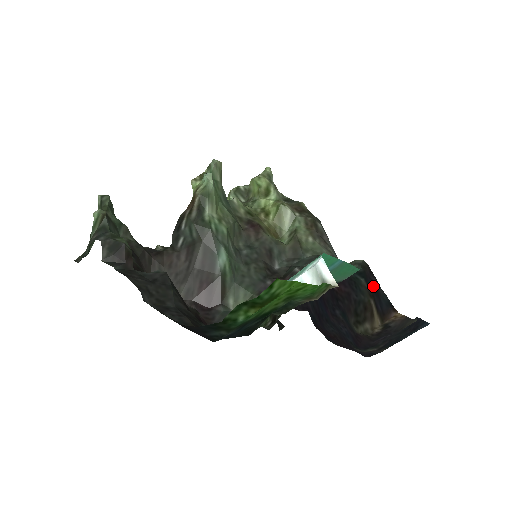
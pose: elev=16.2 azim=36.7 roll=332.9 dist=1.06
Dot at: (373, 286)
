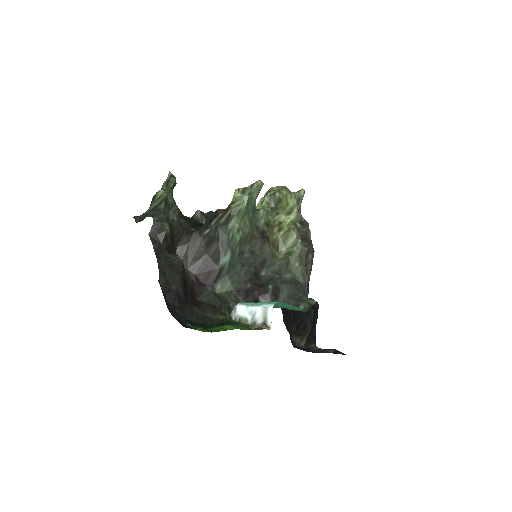
Dot at: (315, 320)
